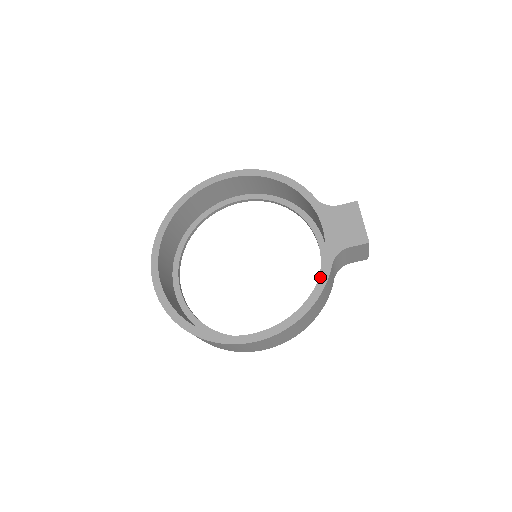
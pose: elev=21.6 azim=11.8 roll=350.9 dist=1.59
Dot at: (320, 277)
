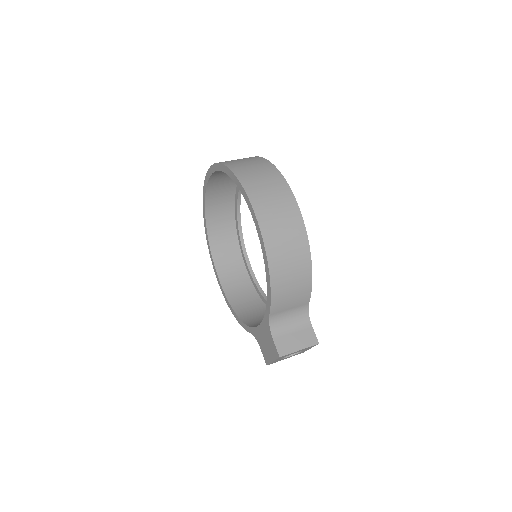
Dot at: (245, 324)
